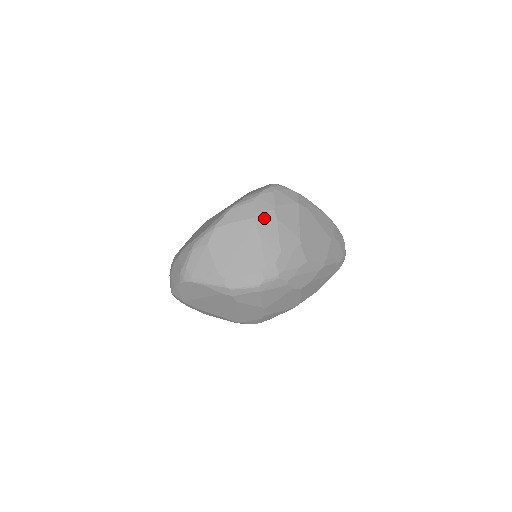
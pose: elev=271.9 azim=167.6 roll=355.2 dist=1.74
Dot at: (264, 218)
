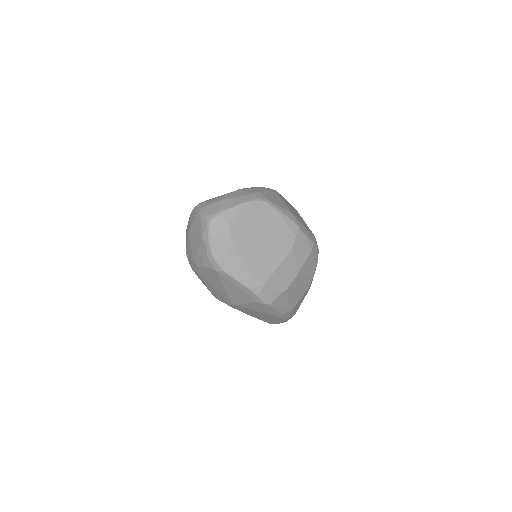
Dot at: occluded
